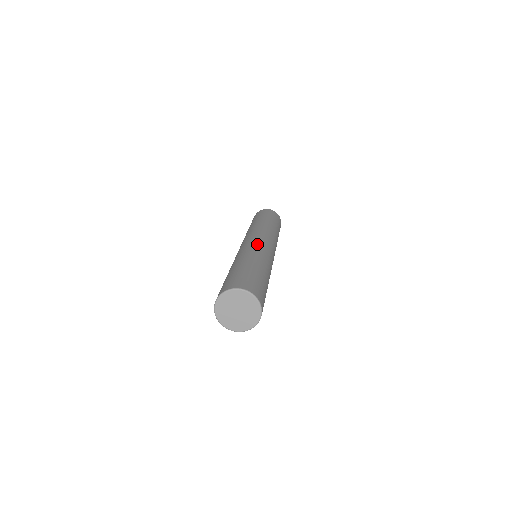
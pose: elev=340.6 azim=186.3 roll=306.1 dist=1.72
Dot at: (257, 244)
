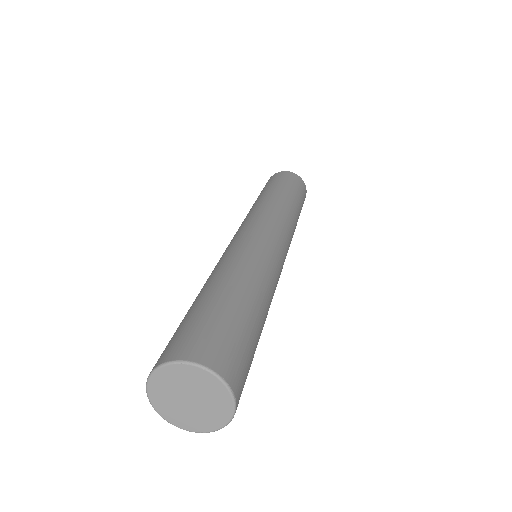
Dot at: (244, 240)
